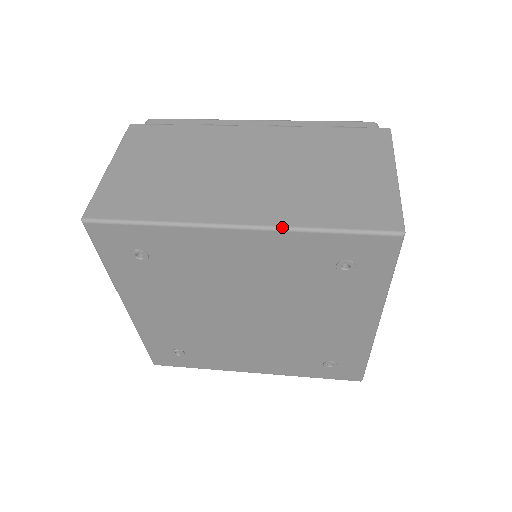
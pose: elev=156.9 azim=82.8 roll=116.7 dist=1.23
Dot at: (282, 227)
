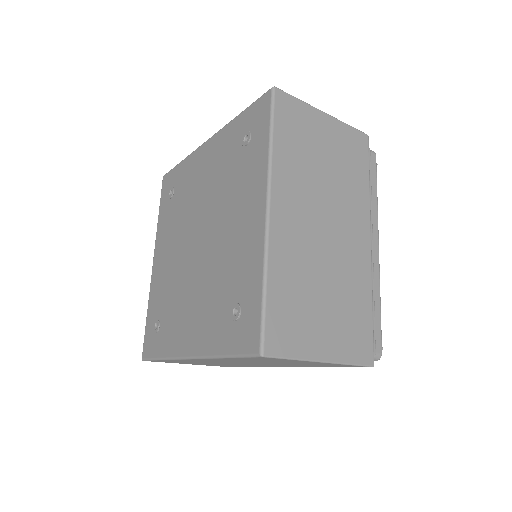
Dot at: (224, 127)
